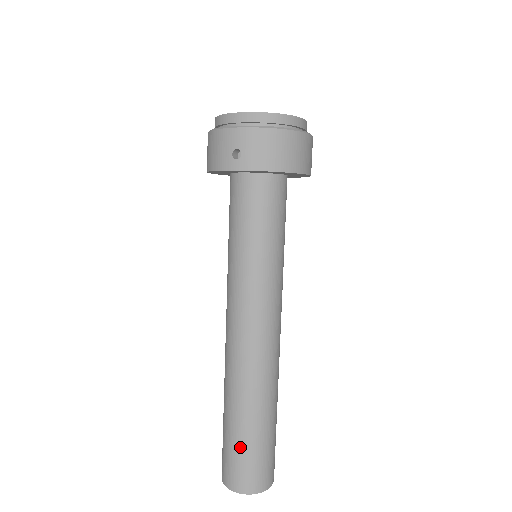
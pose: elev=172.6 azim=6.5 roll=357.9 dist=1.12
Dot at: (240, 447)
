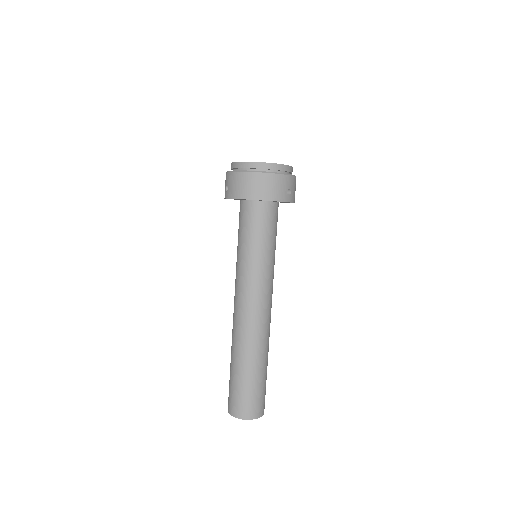
Dot at: (231, 382)
